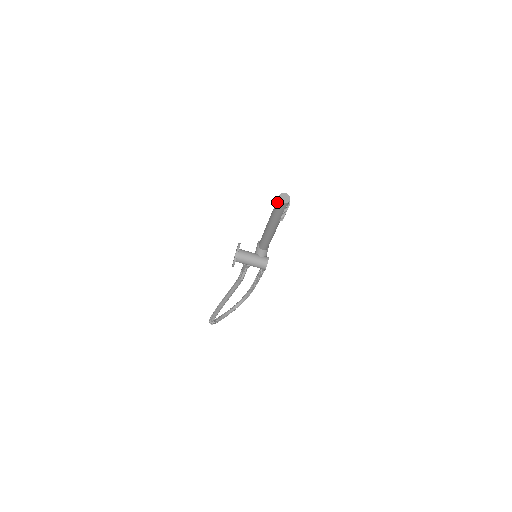
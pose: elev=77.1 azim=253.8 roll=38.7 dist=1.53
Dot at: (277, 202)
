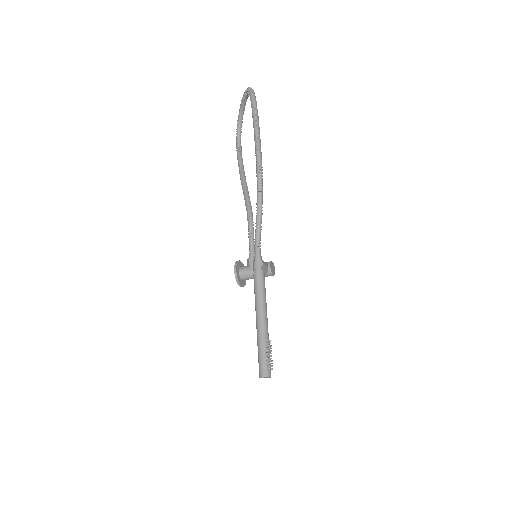
Dot at: occluded
